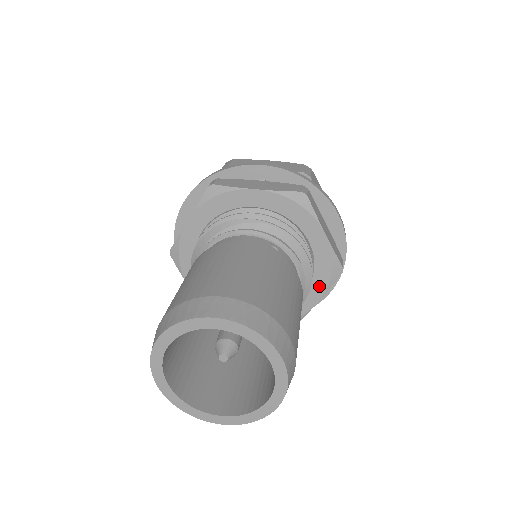
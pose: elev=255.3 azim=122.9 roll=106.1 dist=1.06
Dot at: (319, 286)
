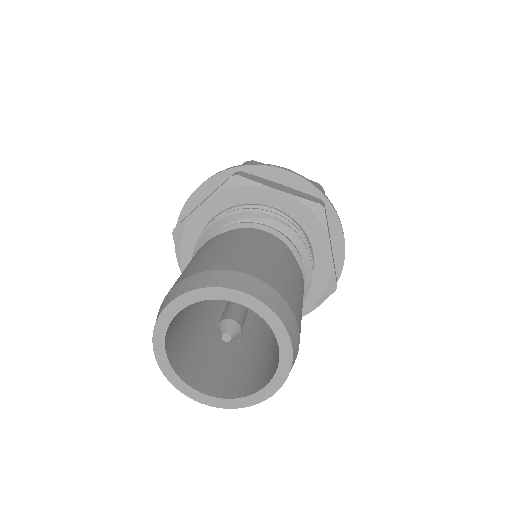
Dot at: (310, 299)
